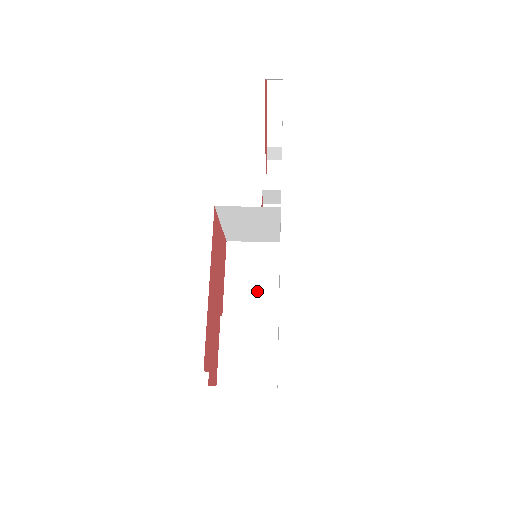
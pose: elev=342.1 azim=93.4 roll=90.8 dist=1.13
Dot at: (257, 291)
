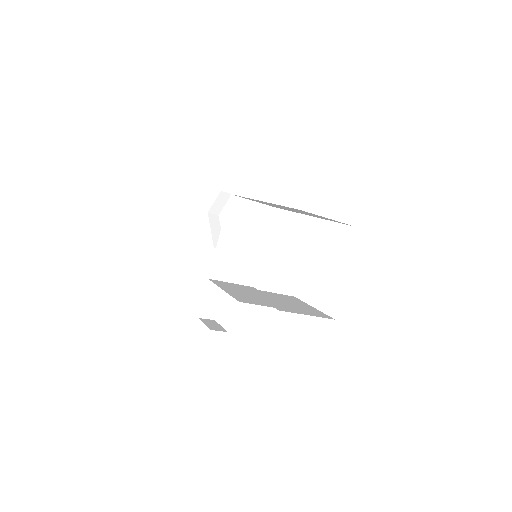
Dot at: (257, 298)
